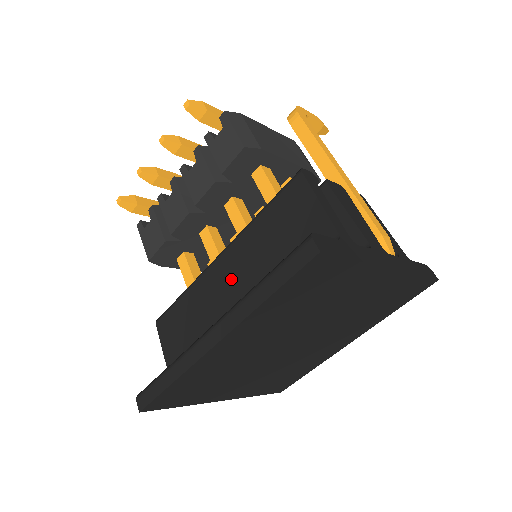
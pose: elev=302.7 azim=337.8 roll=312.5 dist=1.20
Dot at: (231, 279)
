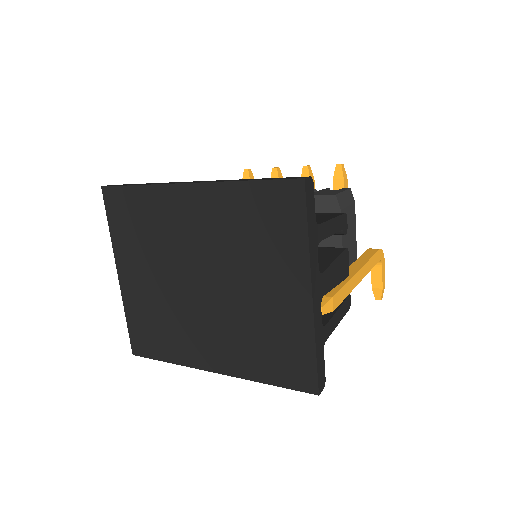
Dot at: occluded
